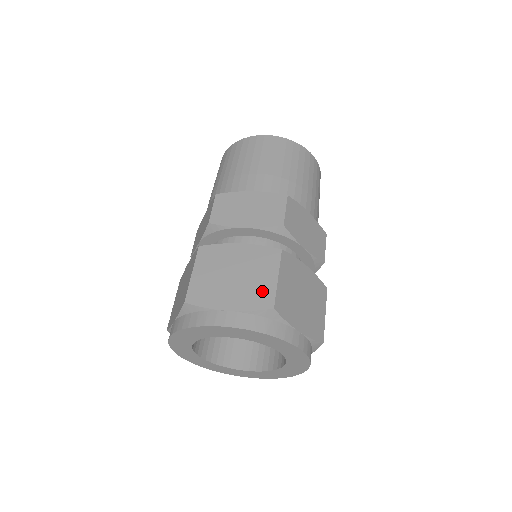
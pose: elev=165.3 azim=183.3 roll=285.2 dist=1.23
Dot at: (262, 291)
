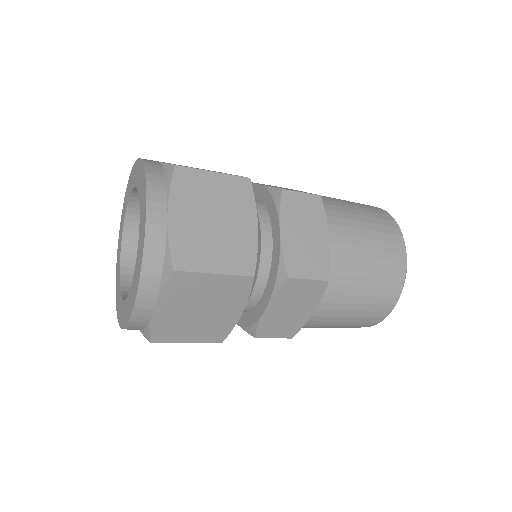
Dot at: occluded
